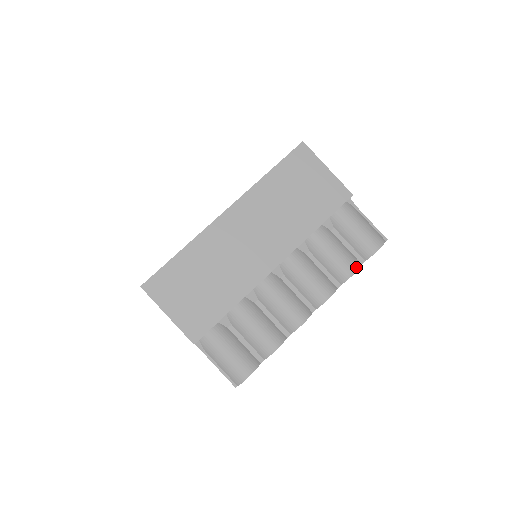
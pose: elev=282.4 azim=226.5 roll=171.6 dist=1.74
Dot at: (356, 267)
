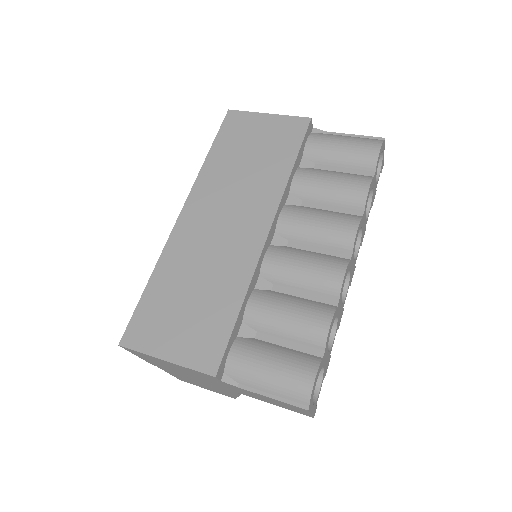
Dot at: (367, 180)
